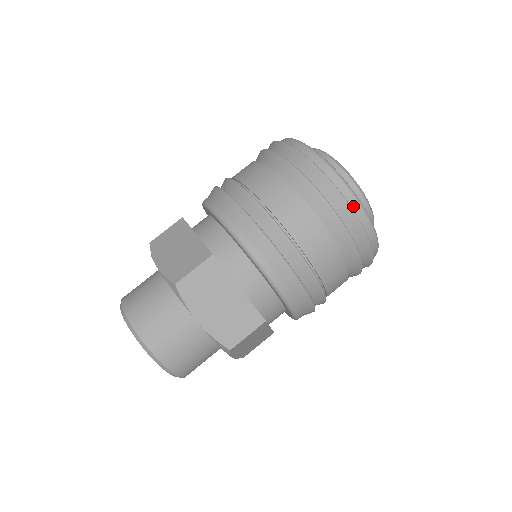
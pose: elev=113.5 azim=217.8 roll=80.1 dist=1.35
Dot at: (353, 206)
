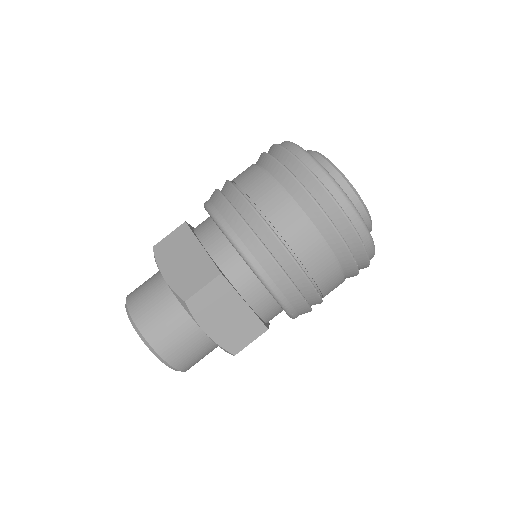
Dot at: (305, 161)
